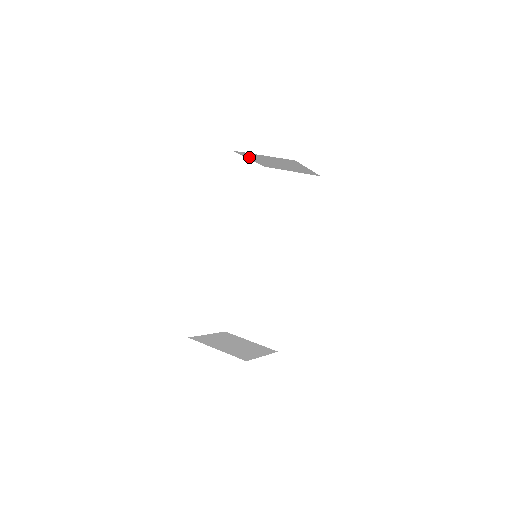
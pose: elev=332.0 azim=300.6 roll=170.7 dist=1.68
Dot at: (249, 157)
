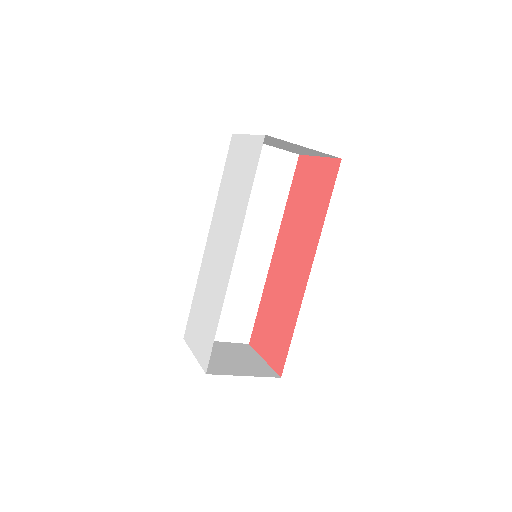
Dot at: occluded
